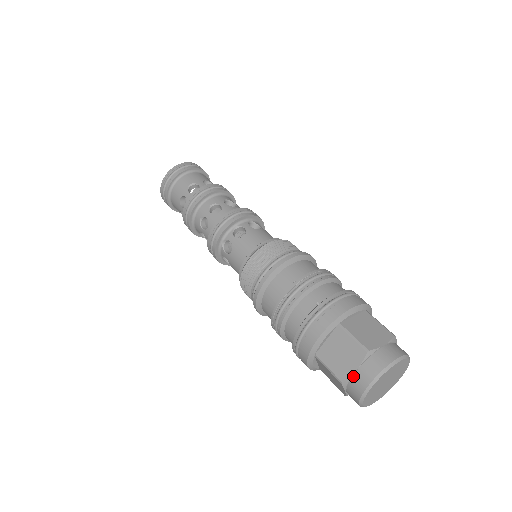
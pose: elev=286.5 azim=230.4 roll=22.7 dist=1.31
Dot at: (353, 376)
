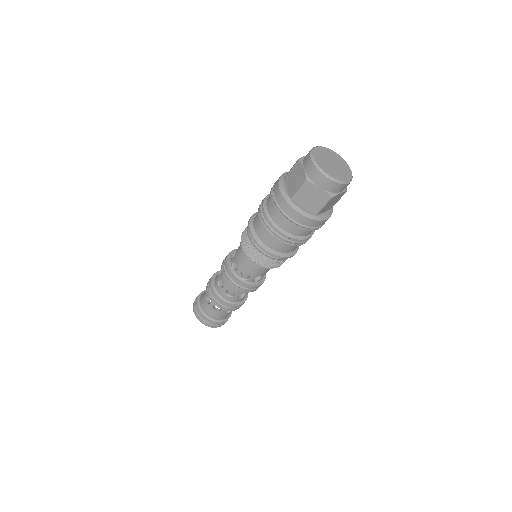
Dot at: (306, 172)
